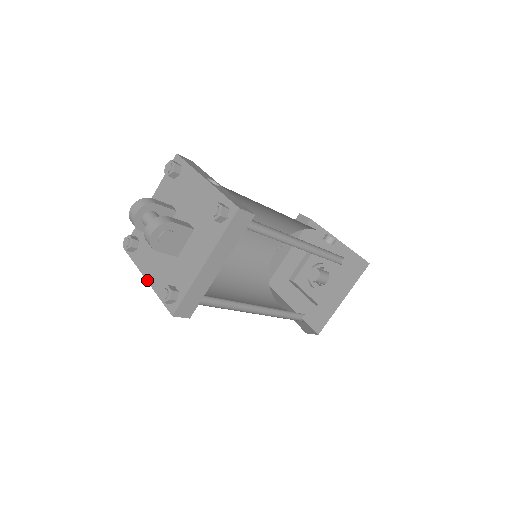
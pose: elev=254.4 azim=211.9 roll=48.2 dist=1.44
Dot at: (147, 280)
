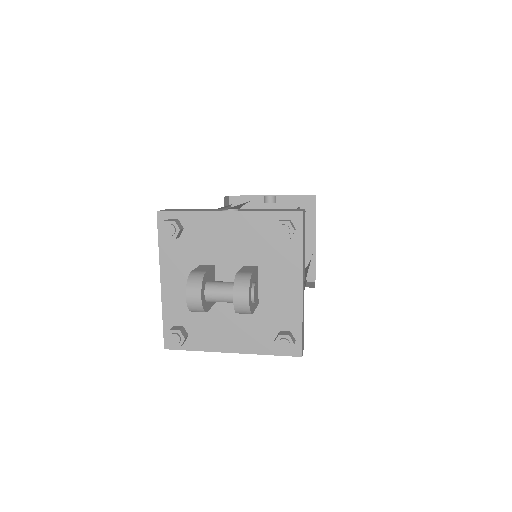
Dot at: (234, 352)
